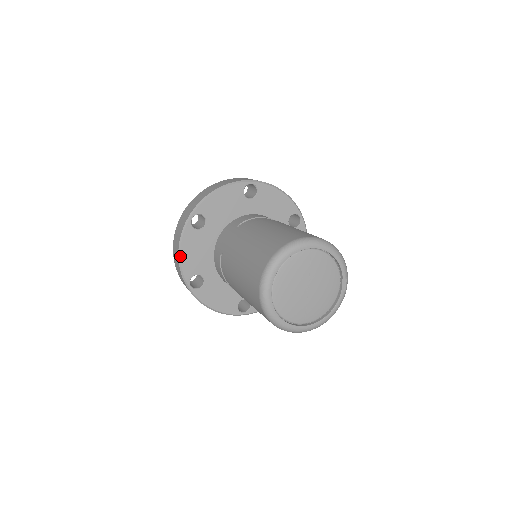
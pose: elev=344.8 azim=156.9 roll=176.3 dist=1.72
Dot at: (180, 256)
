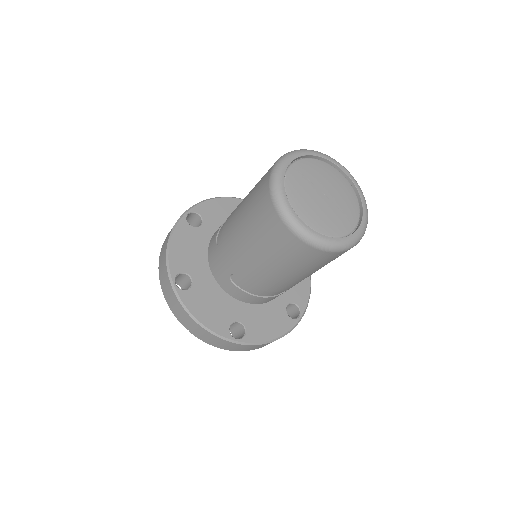
Dot at: (201, 324)
